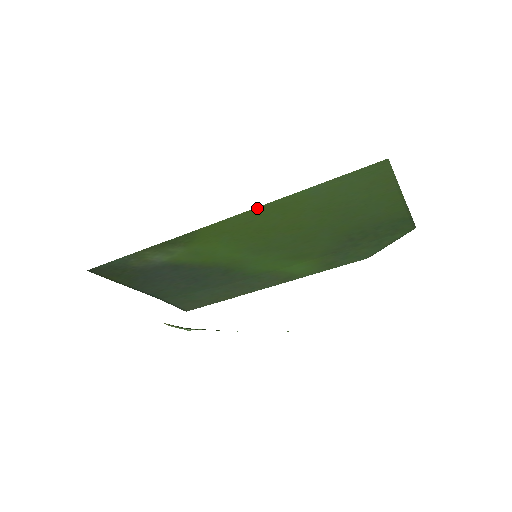
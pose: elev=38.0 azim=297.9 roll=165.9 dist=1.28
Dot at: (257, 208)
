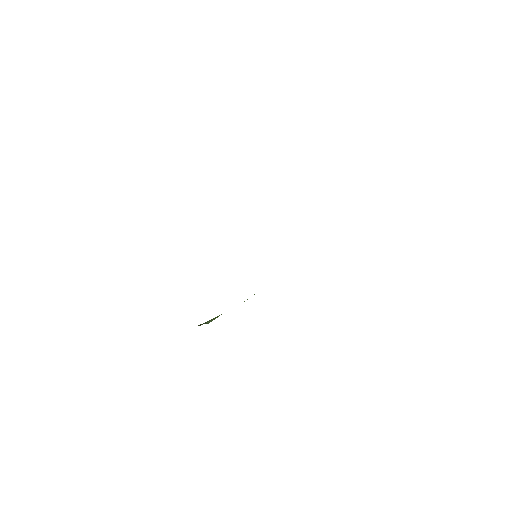
Dot at: occluded
